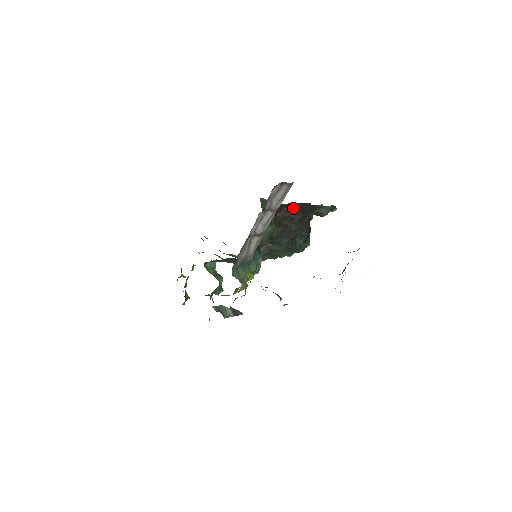
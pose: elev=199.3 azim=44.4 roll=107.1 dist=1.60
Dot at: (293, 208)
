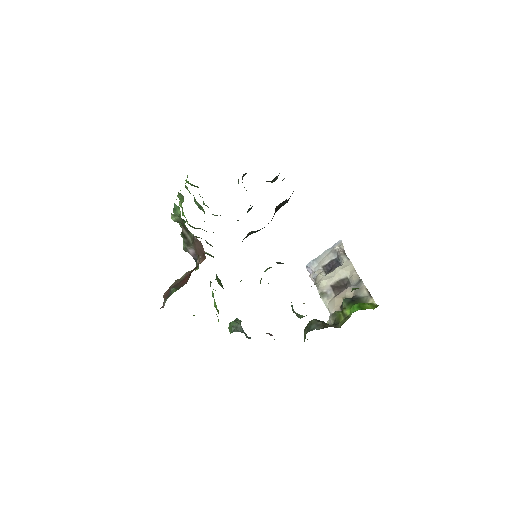
Dot at: (289, 198)
